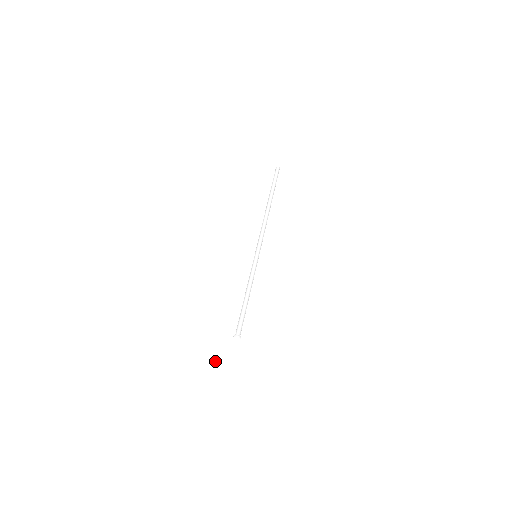
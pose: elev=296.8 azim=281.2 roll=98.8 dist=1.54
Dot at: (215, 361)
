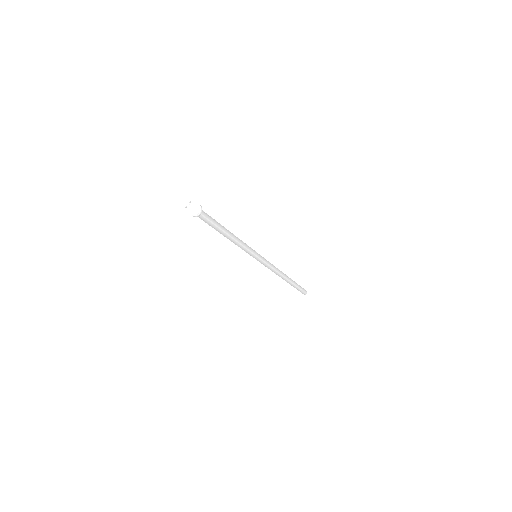
Dot at: occluded
